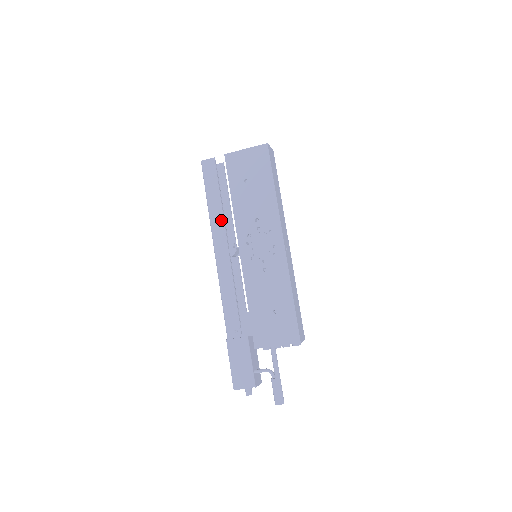
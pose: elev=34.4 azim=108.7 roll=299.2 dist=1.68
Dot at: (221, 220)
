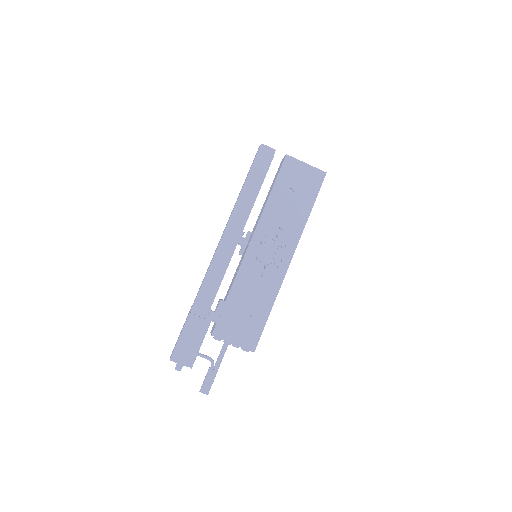
Dot at: (249, 207)
